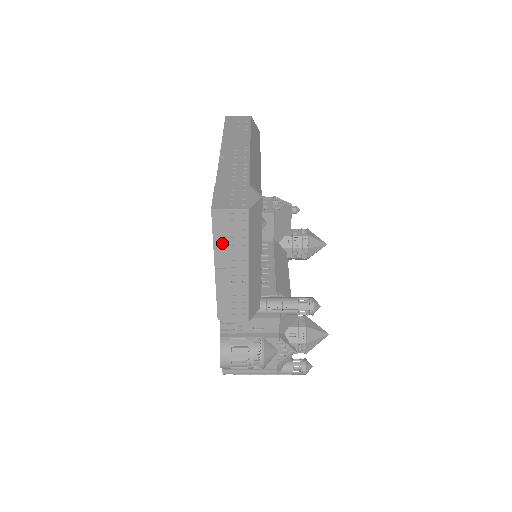
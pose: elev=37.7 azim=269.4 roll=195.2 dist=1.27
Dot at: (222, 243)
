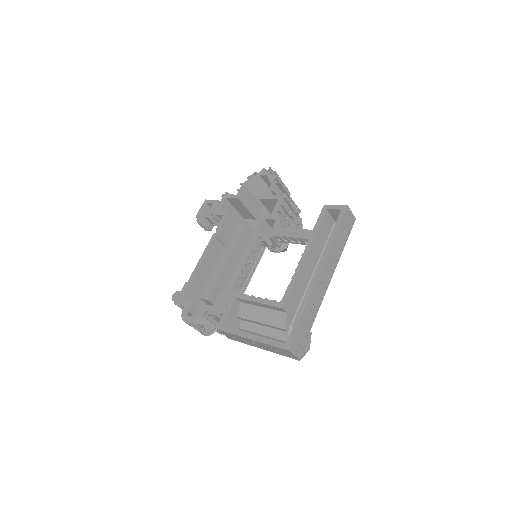
Dot at: (270, 346)
